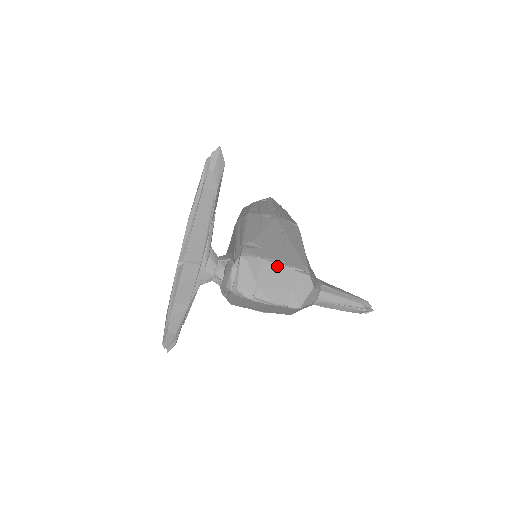
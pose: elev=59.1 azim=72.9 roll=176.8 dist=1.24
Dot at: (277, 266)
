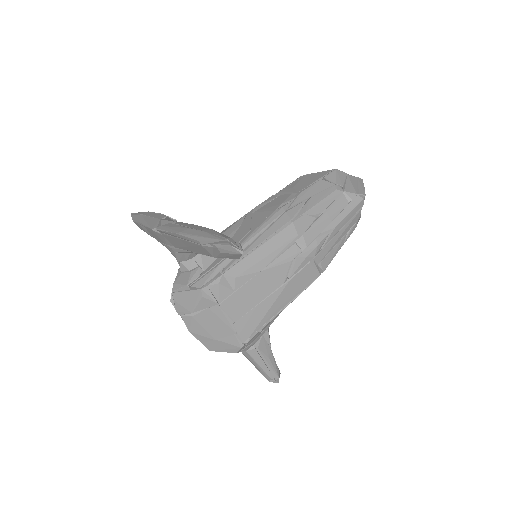
Dot at: (224, 320)
